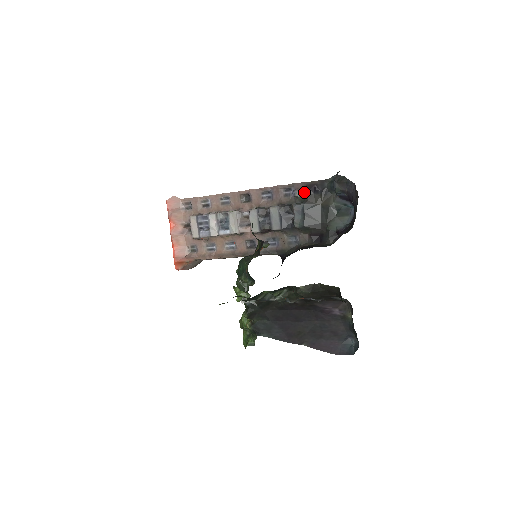
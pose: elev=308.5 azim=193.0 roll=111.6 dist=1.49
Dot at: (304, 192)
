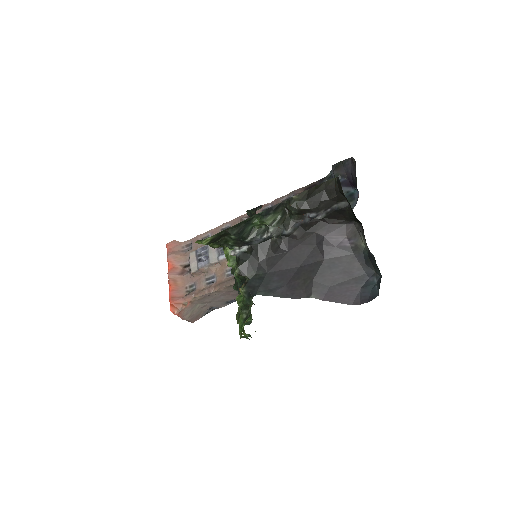
Dot at: occluded
